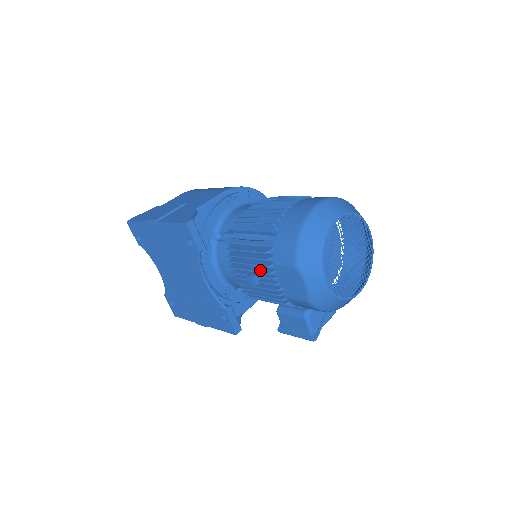
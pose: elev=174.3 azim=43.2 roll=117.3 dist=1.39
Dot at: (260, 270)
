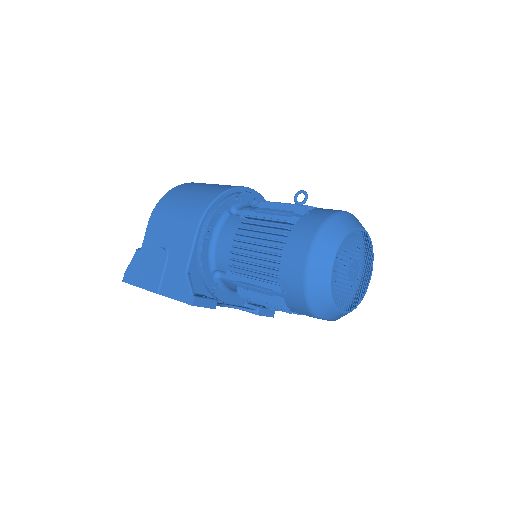
Dot at: occluded
